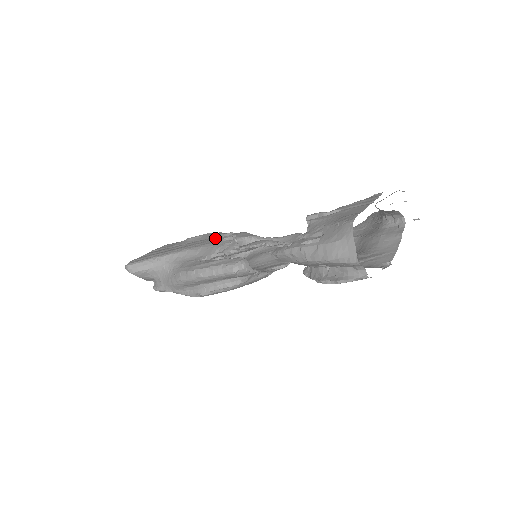
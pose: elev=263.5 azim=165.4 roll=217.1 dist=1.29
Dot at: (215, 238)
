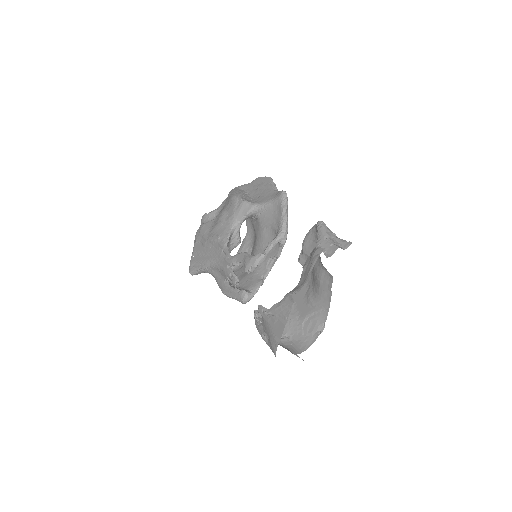
Dot at: (223, 256)
